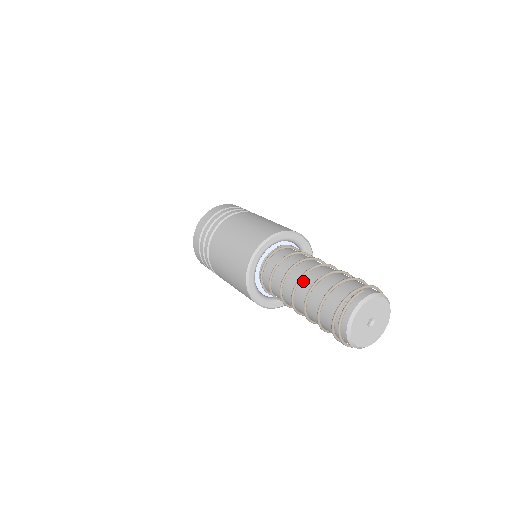
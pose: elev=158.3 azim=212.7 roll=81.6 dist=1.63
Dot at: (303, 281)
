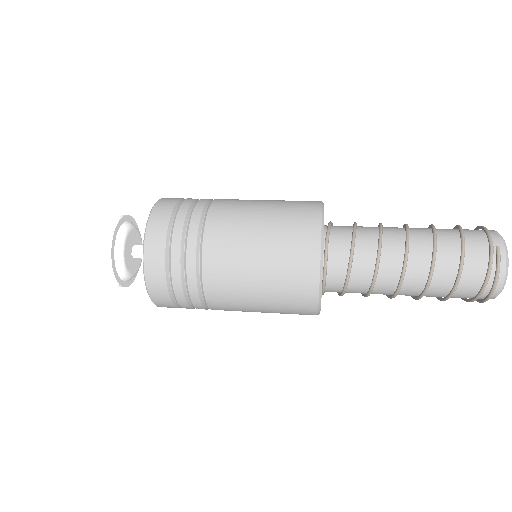
Dot at: (408, 270)
